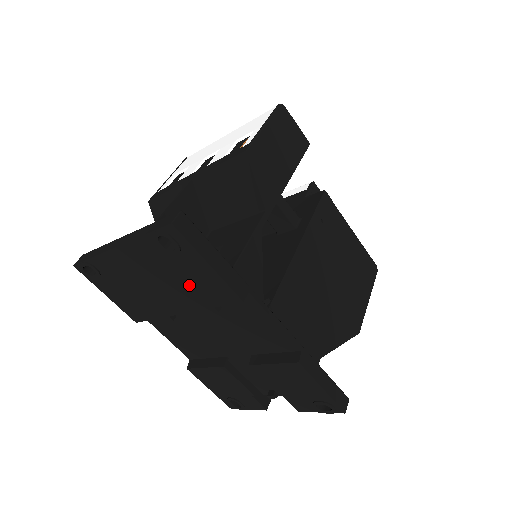
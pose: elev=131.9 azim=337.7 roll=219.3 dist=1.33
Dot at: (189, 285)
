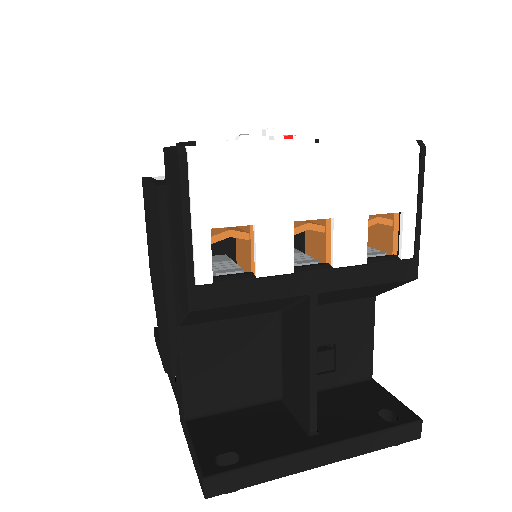
Dot at: occluded
